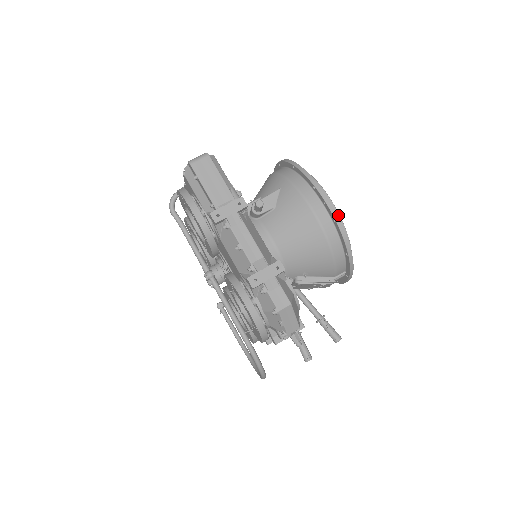
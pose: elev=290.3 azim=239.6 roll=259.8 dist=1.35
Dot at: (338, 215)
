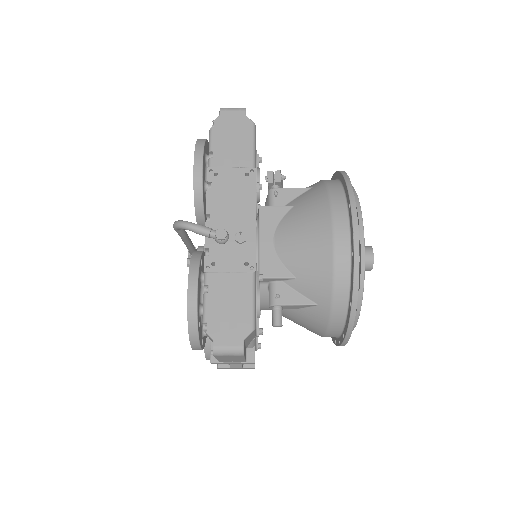
Dot at: occluded
